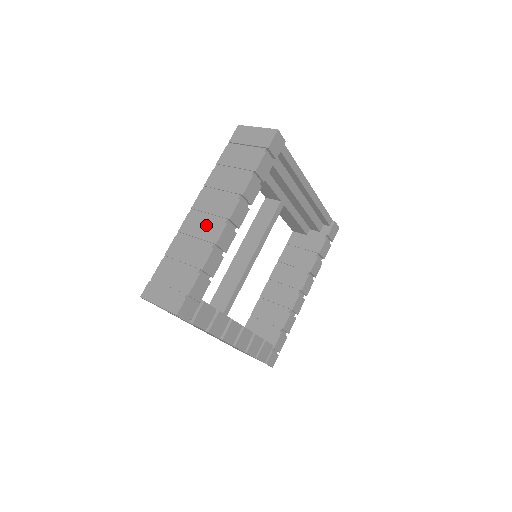
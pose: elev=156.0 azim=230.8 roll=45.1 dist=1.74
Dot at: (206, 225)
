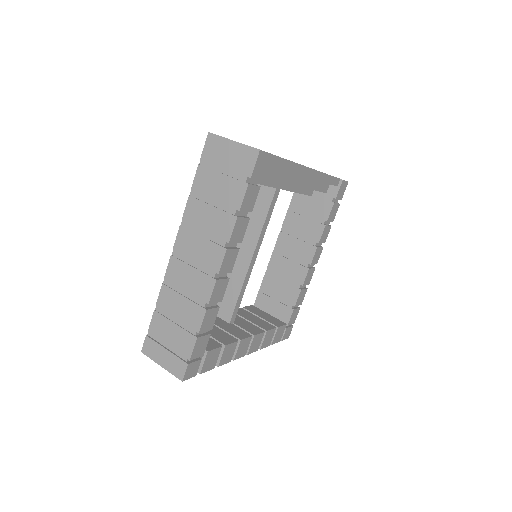
Dot at: (193, 277)
